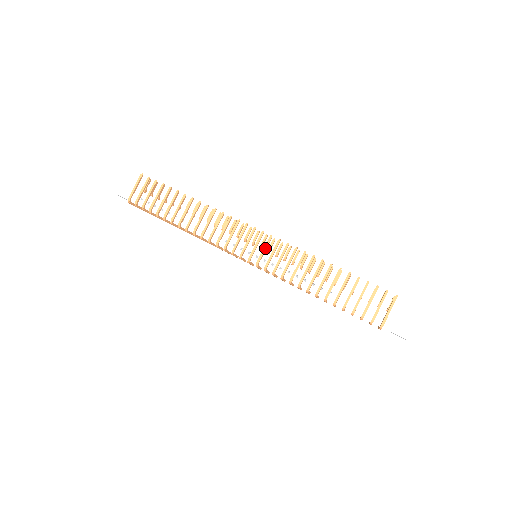
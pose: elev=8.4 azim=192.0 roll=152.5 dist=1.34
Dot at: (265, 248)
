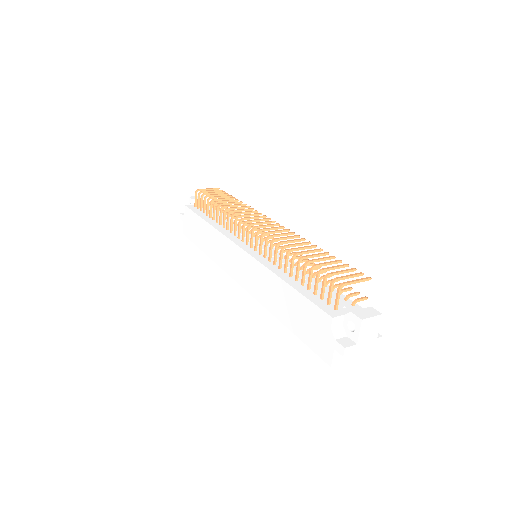
Dot at: (273, 227)
